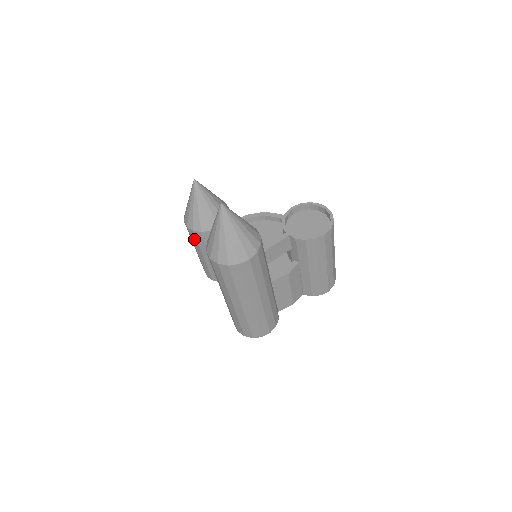
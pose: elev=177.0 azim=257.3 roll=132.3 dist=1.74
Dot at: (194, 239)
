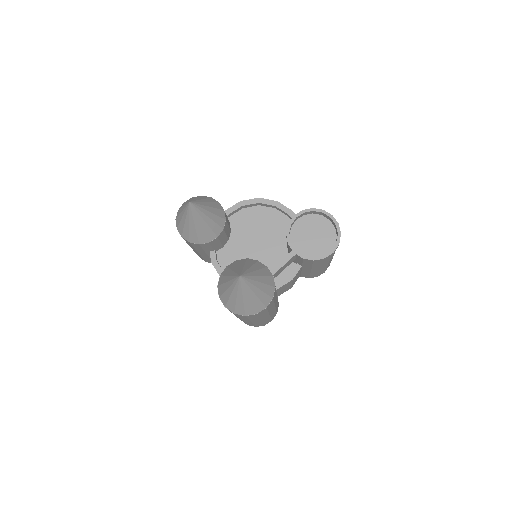
Dot at: (189, 244)
